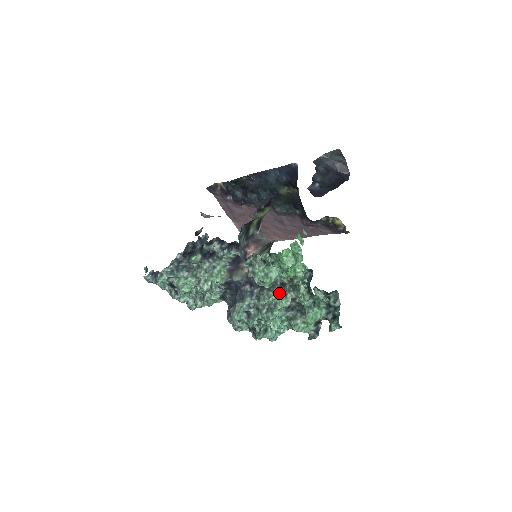
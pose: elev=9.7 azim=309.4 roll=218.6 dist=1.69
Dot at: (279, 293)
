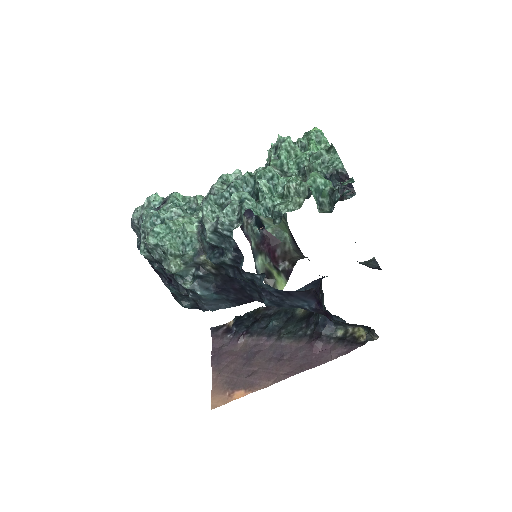
Dot at: occluded
